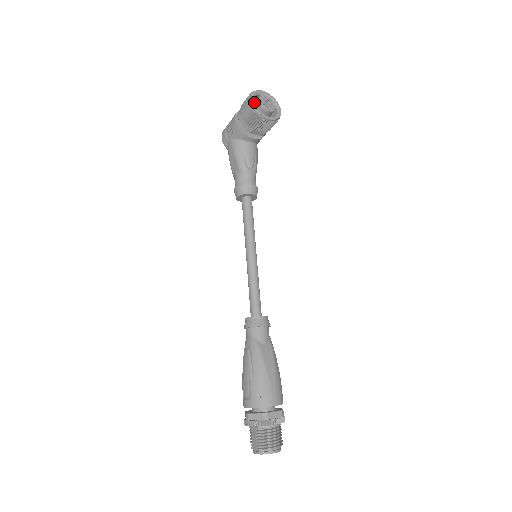
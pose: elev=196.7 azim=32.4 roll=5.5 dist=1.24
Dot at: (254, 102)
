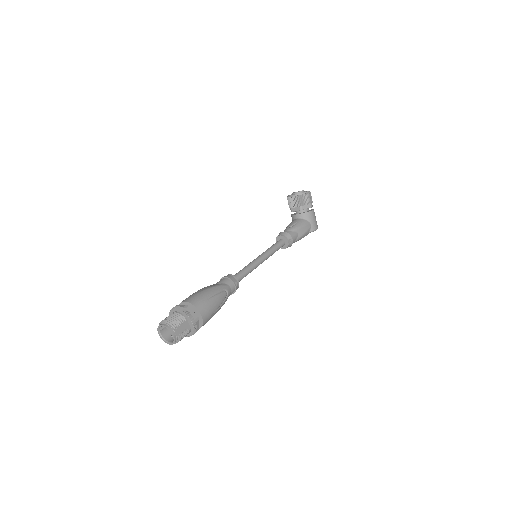
Dot at: occluded
